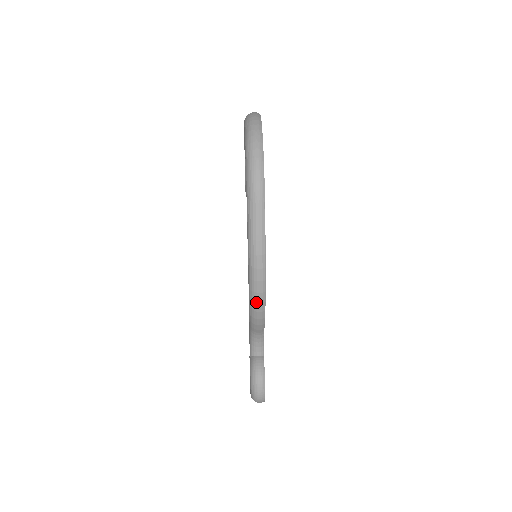
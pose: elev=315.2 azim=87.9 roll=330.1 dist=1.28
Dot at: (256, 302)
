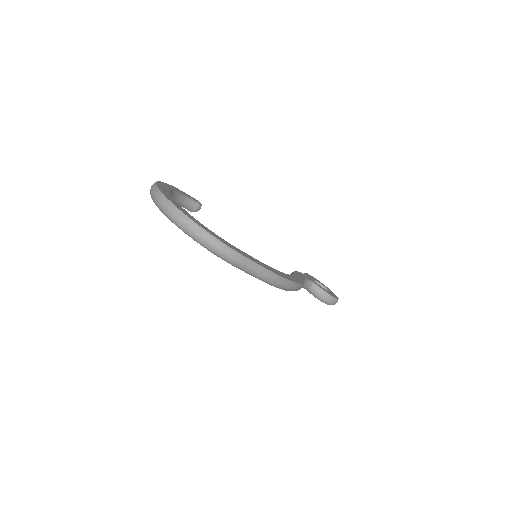
Dot at: (294, 290)
